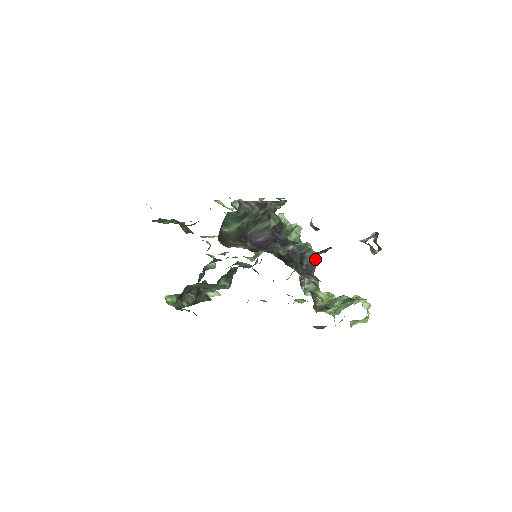
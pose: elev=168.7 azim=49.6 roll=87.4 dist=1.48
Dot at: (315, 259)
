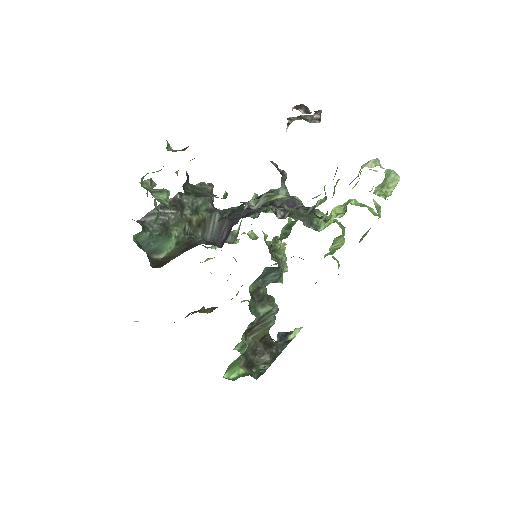
Dot at: (286, 192)
